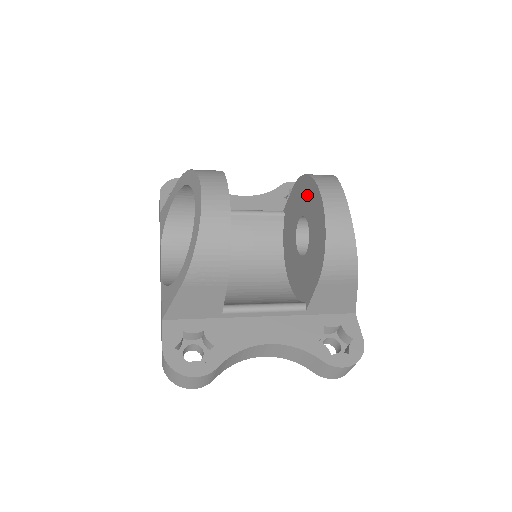
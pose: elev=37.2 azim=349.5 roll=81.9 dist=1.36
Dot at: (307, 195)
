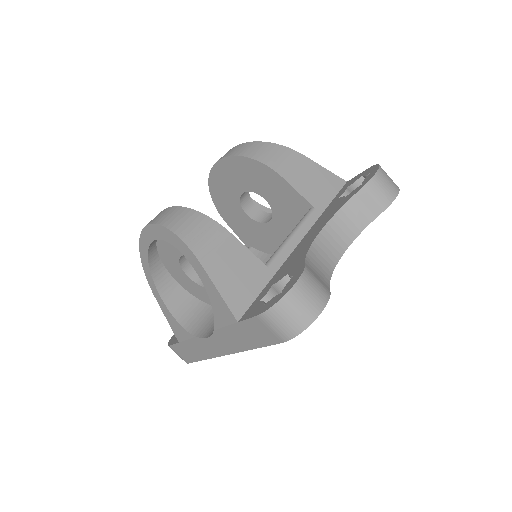
Dot at: (222, 191)
